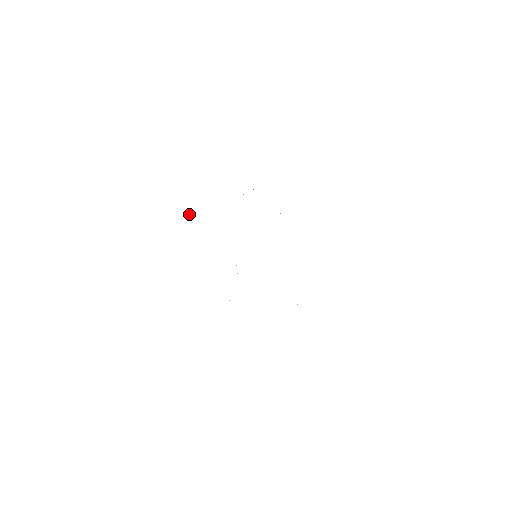
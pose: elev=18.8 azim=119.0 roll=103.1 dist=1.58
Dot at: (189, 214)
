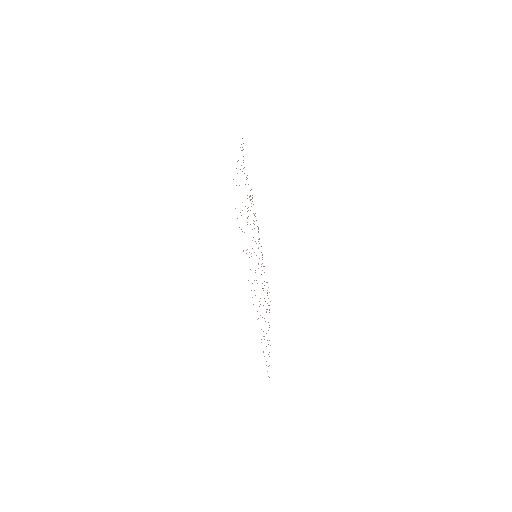
Dot at: occluded
